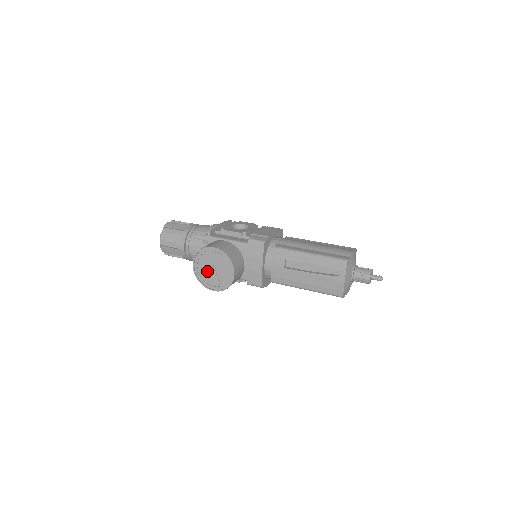
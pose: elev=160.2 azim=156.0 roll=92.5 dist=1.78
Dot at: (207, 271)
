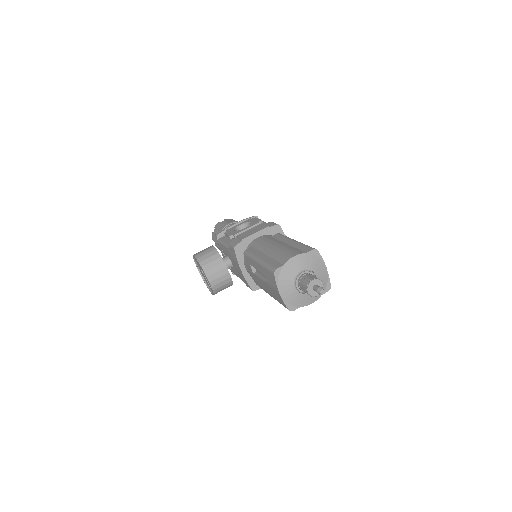
Dot at: occluded
